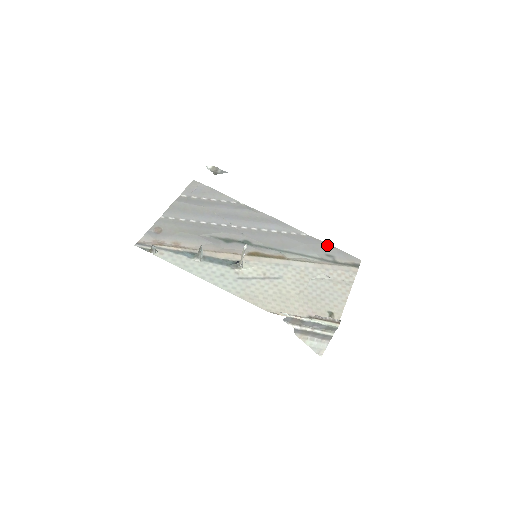
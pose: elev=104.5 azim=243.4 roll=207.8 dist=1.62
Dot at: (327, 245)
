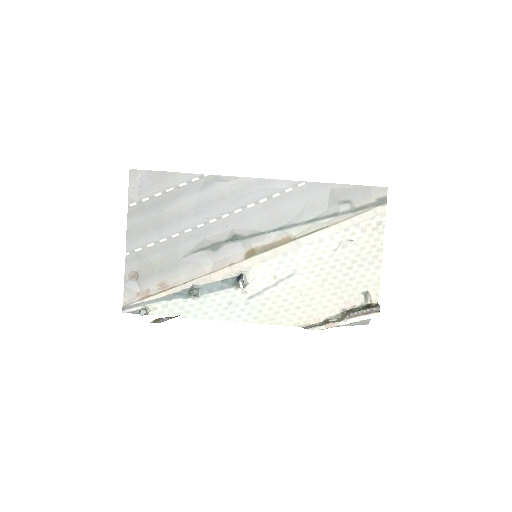
Dot at: (337, 187)
